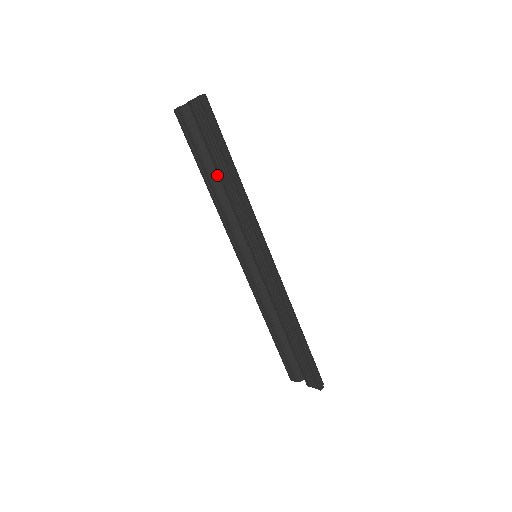
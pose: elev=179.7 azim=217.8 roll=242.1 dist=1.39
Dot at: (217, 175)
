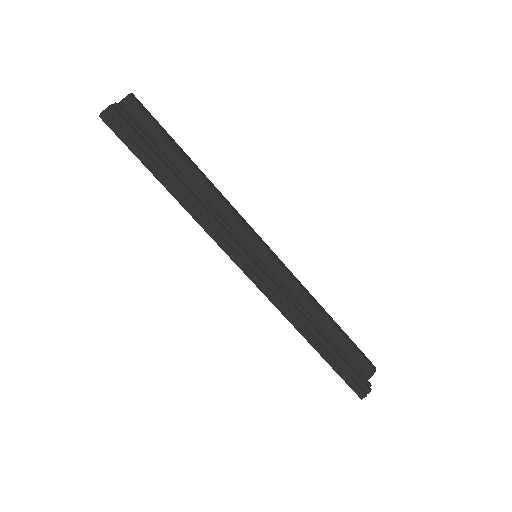
Dot at: occluded
